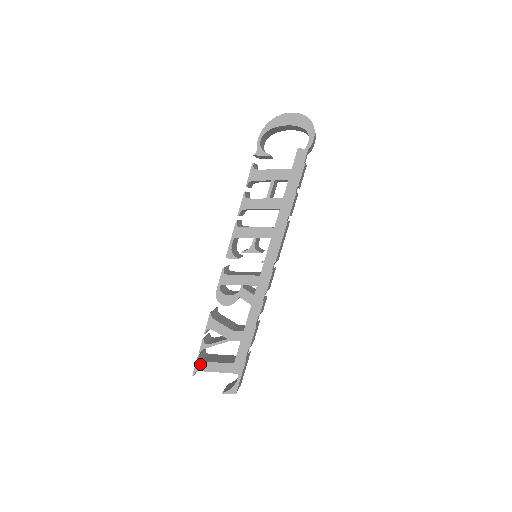
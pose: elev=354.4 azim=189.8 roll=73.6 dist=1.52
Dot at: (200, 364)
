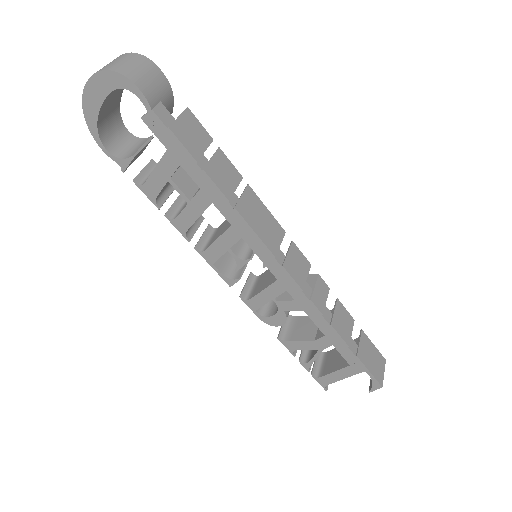
Dot at: (321, 380)
